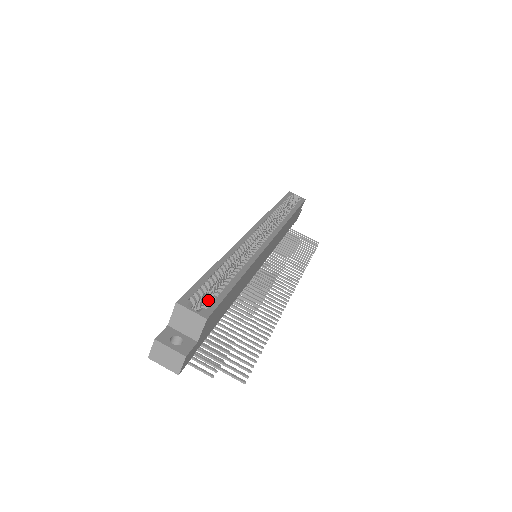
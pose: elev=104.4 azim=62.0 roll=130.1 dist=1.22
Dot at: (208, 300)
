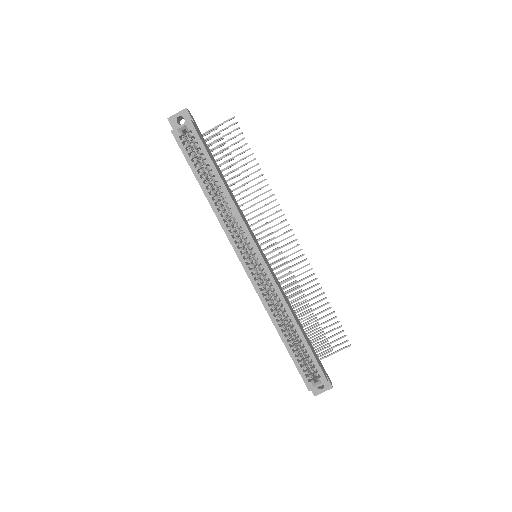
Dot at: (313, 369)
